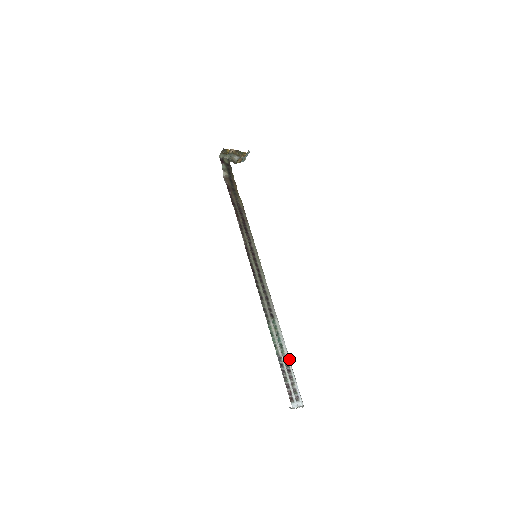
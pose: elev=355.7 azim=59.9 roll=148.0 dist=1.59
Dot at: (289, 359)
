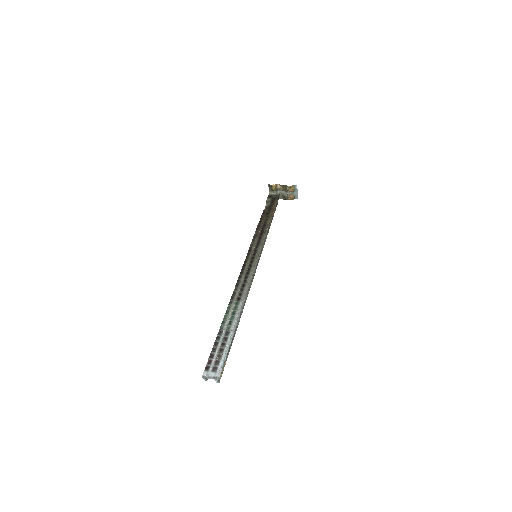
Dot at: (231, 335)
